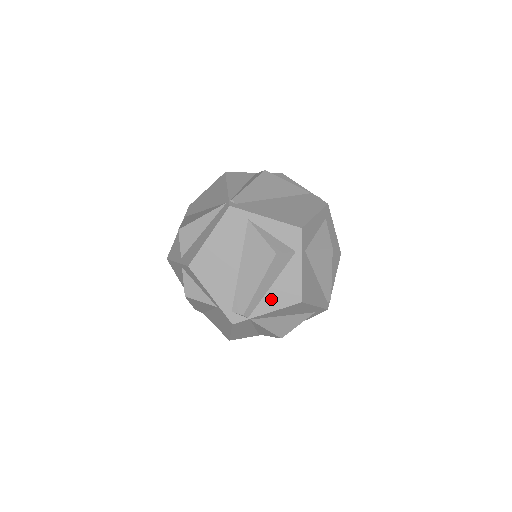
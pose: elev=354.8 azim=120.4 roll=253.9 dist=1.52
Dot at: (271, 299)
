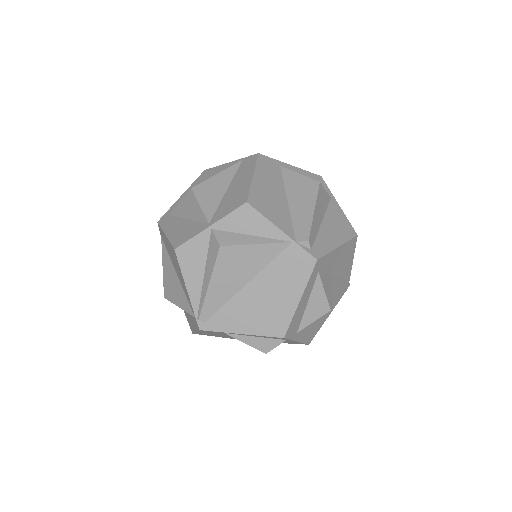
Dot at: occluded
